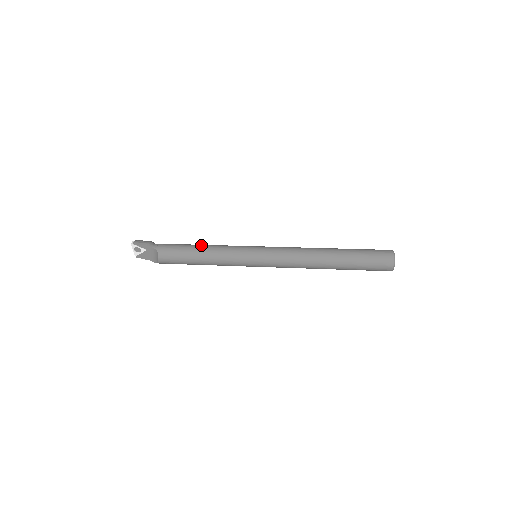
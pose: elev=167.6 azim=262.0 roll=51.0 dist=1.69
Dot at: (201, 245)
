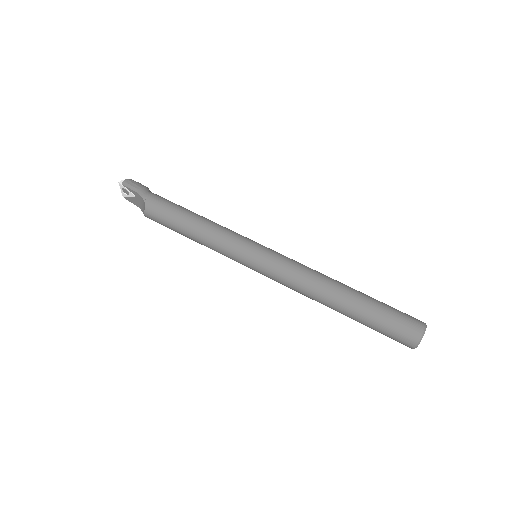
Dot at: (197, 216)
